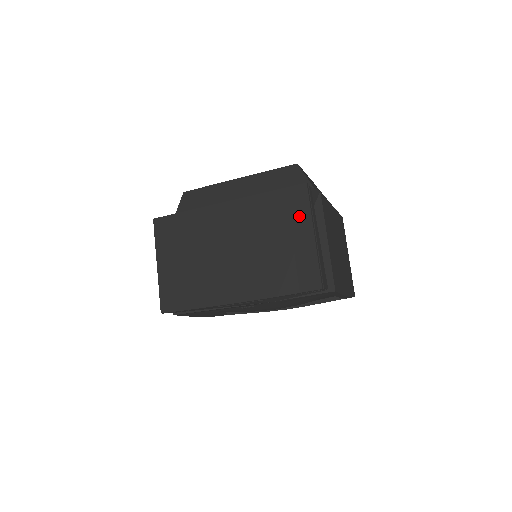
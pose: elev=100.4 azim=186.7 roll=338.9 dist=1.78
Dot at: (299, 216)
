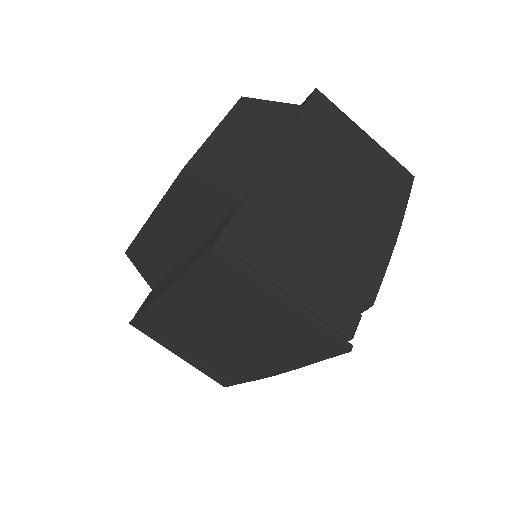
Dot at: (246, 288)
